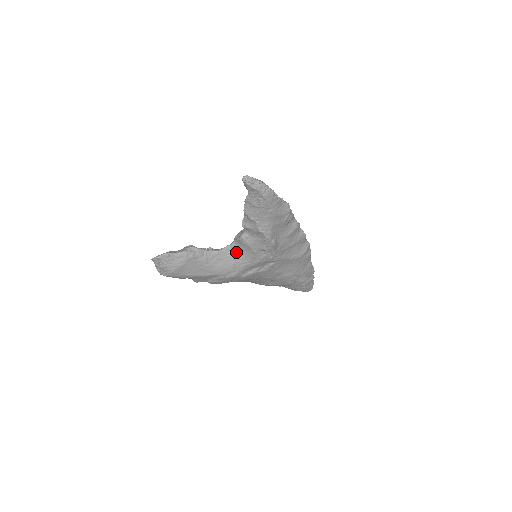
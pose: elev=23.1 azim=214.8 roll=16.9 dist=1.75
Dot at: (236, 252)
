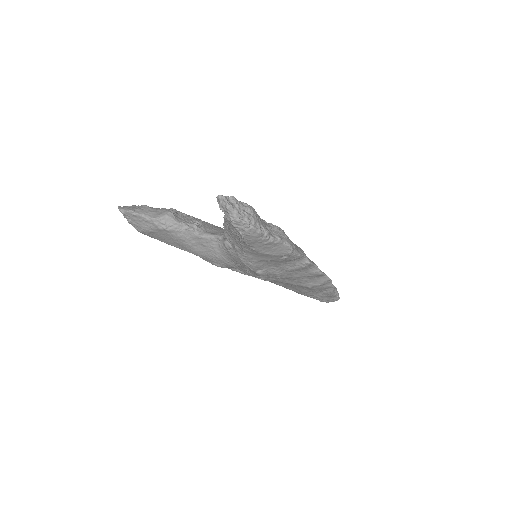
Dot at: (222, 247)
